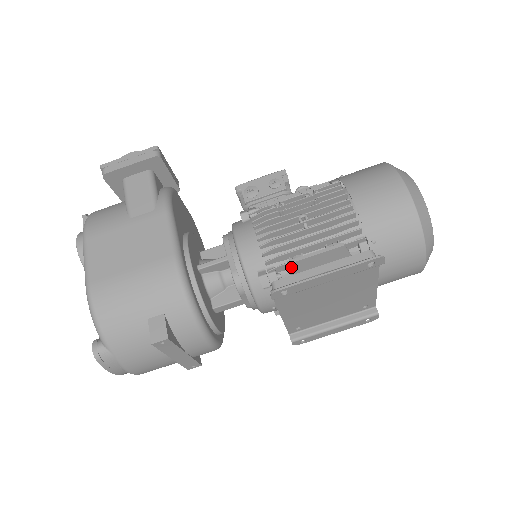
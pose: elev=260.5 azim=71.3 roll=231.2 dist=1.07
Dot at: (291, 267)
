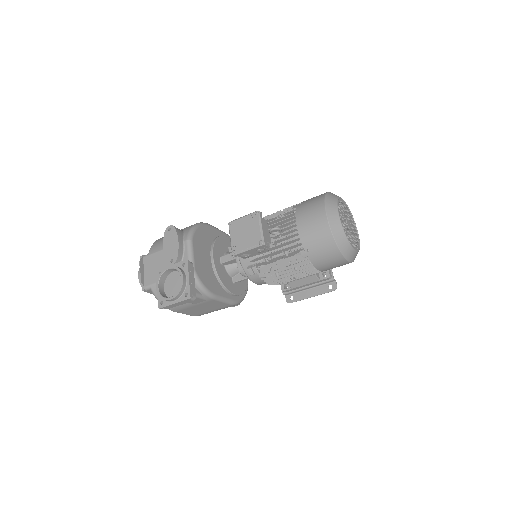
Dot at: (290, 285)
